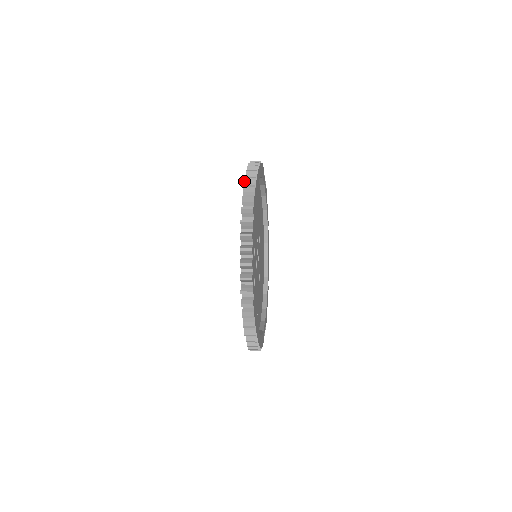
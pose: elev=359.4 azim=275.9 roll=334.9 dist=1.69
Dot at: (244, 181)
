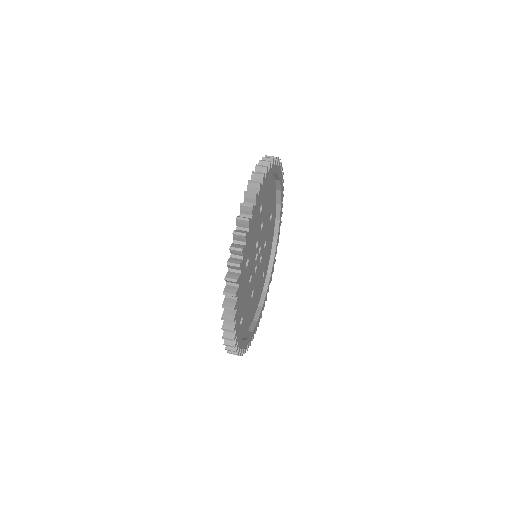
Dot at: (223, 294)
